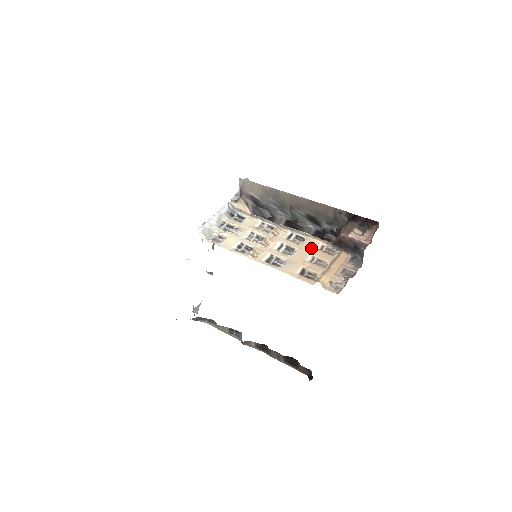
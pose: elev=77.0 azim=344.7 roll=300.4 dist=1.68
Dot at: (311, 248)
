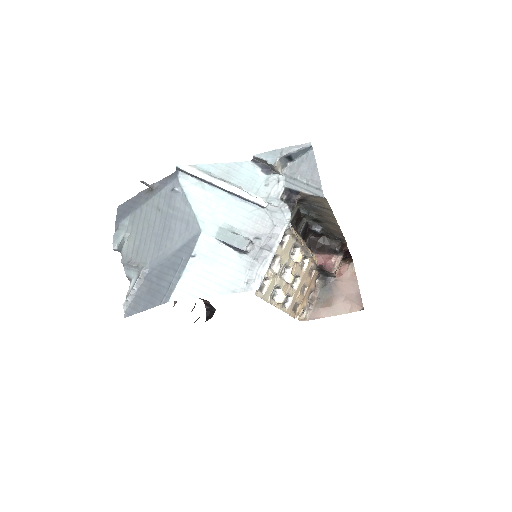
Dot at: occluded
